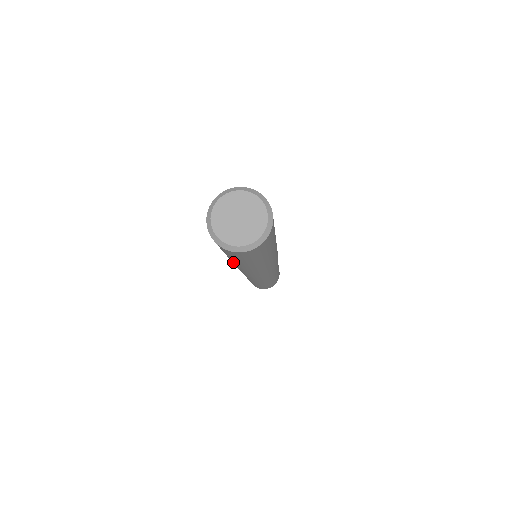
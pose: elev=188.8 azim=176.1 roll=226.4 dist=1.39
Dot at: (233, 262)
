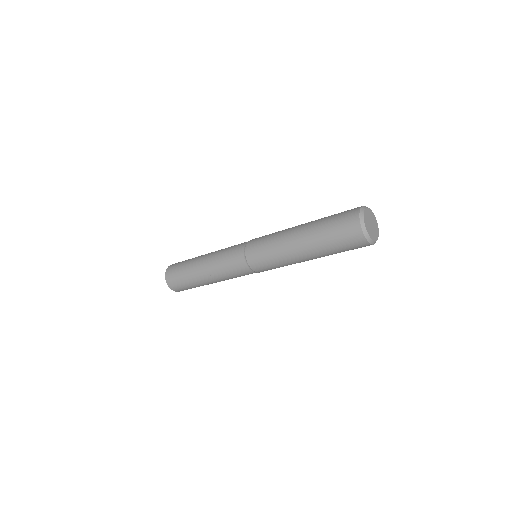
Dot at: (302, 248)
